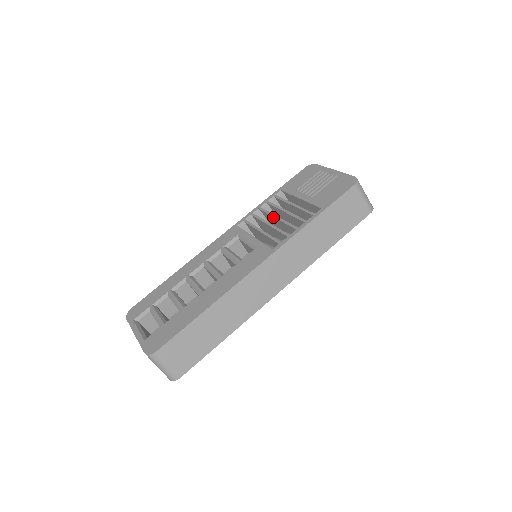
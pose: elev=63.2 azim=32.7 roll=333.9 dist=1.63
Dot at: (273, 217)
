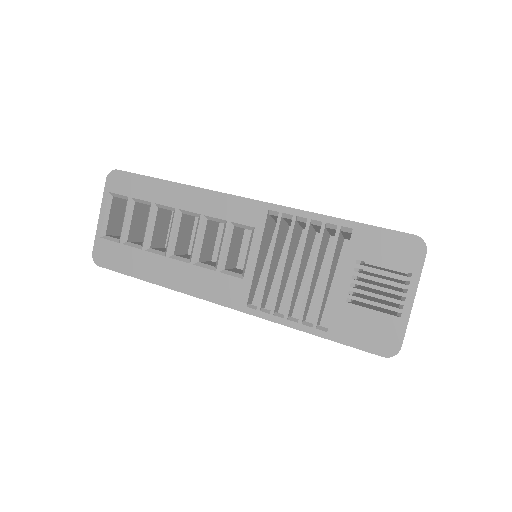
Dot at: (298, 260)
